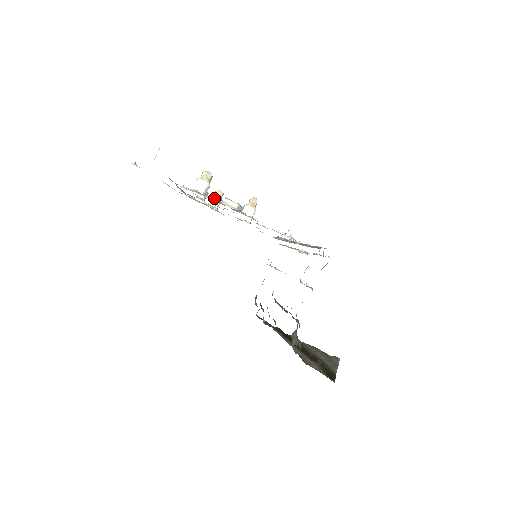
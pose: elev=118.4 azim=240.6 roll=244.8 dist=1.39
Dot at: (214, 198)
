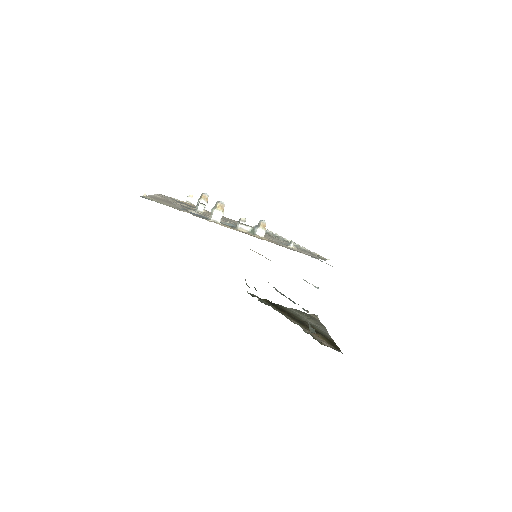
Dot at: (202, 202)
